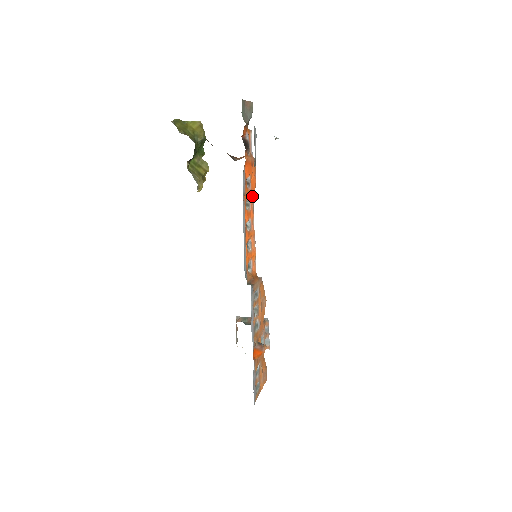
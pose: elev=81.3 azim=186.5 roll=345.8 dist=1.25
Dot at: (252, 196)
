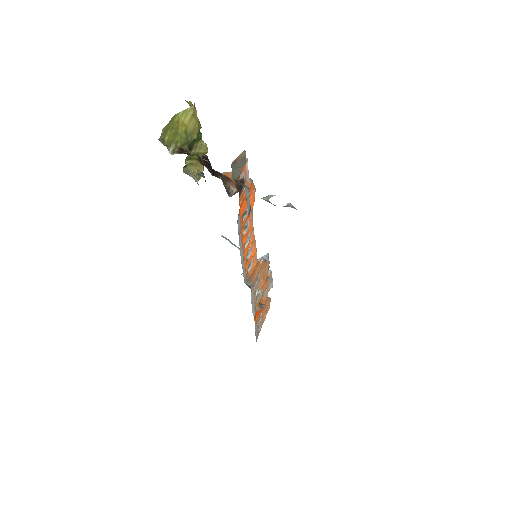
Dot at: (251, 213)
